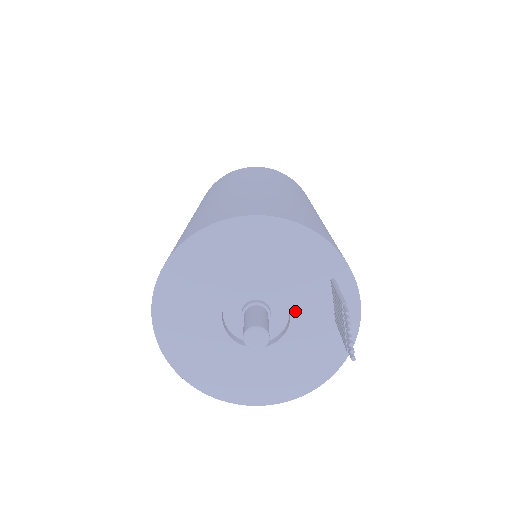
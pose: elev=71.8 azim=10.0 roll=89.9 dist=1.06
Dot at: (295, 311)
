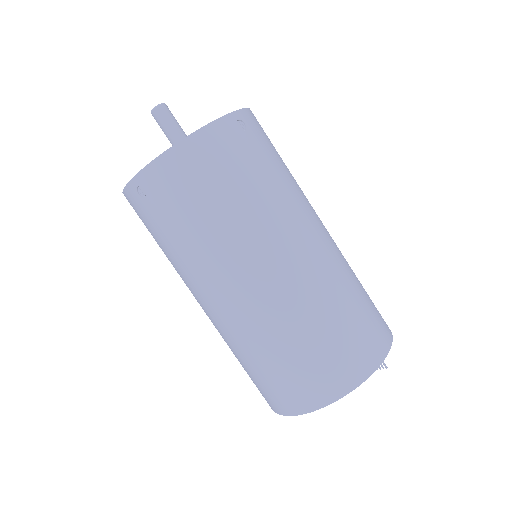
Dot at: occluded
